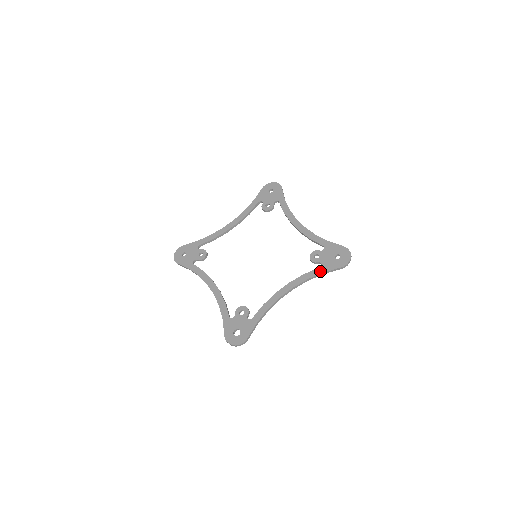
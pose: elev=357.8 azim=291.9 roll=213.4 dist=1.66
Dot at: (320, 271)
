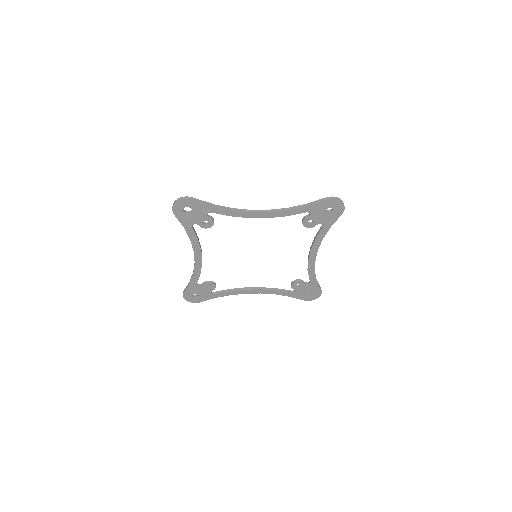
Dot at: (304, 206)
